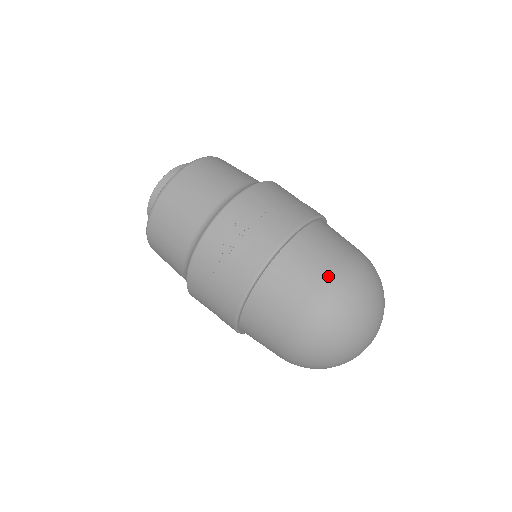
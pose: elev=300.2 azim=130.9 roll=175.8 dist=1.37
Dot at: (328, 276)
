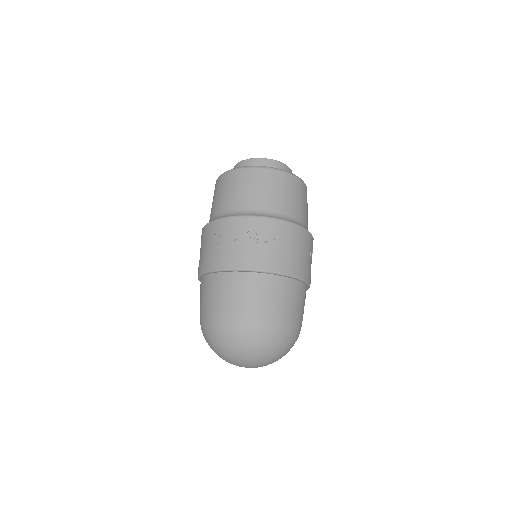
Dot at: (254, 313)
